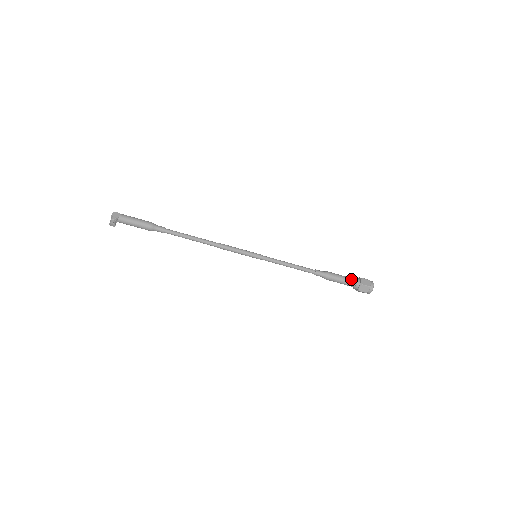
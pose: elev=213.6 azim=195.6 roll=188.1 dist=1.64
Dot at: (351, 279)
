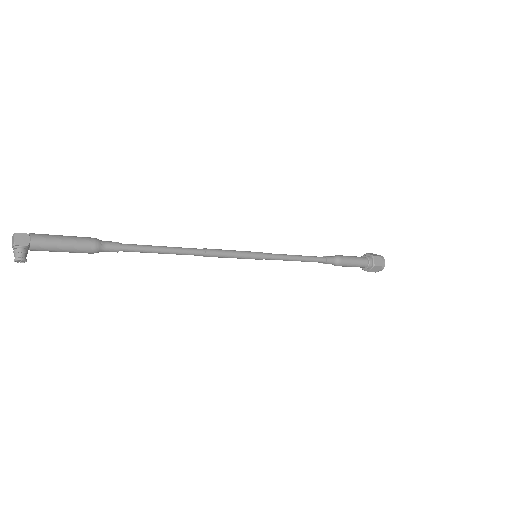
Dot at: (363, 260)
